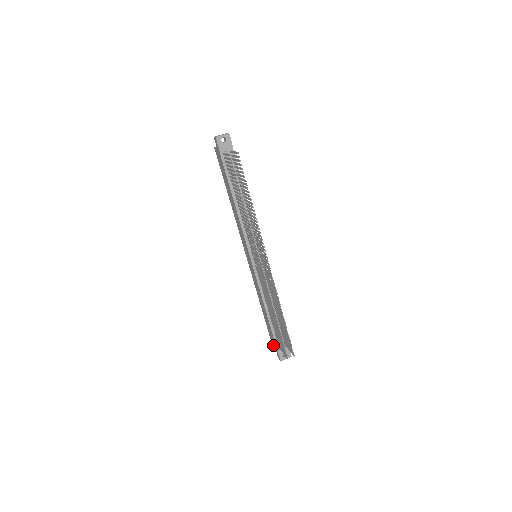
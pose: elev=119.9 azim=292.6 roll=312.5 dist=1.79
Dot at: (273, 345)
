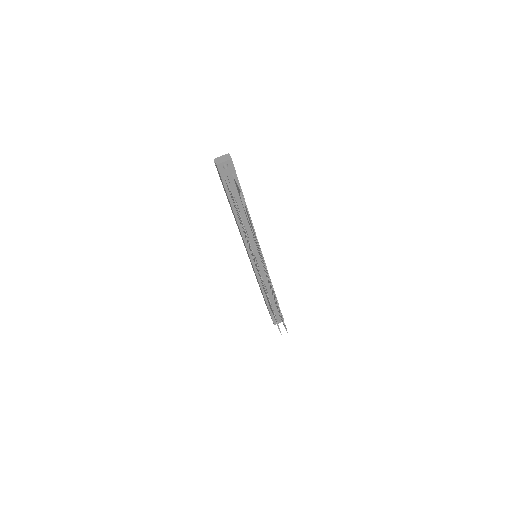
Dot at: occluded
